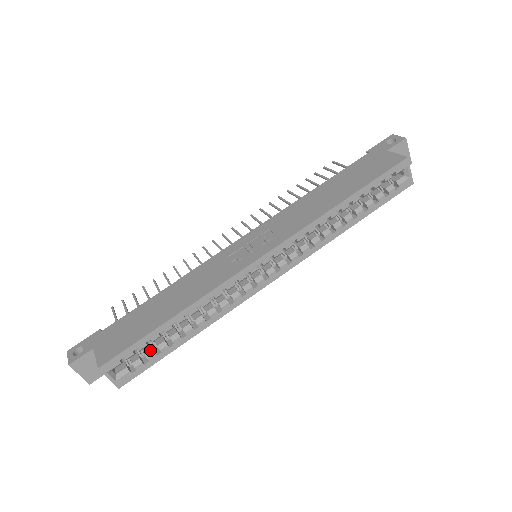
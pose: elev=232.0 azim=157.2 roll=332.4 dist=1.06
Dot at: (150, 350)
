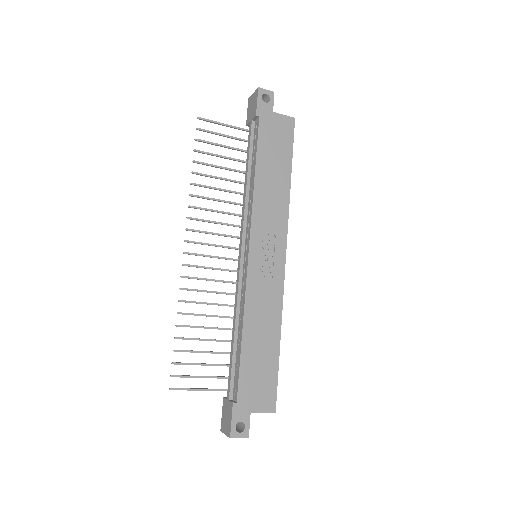
Dot at: occluded
